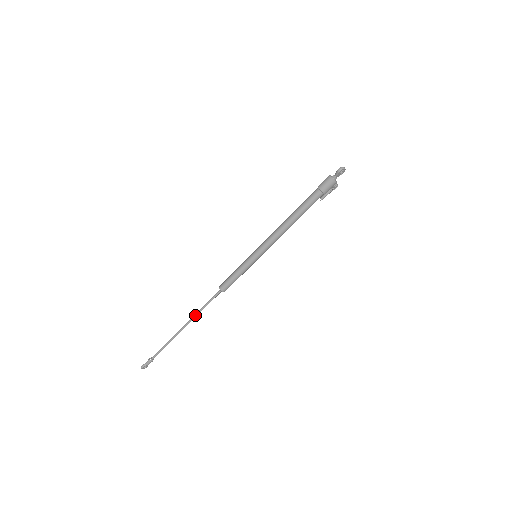
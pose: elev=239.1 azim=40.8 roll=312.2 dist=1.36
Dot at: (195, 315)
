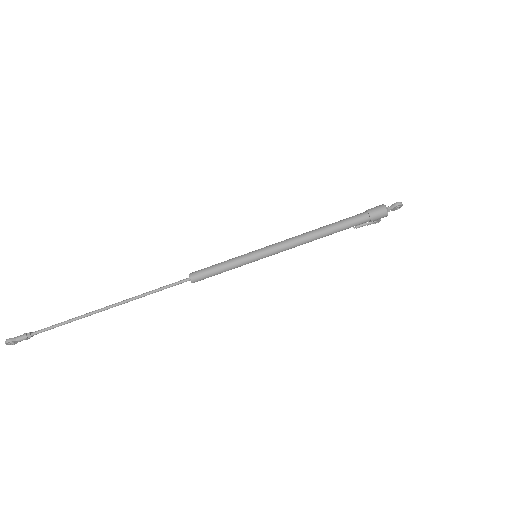
Dot at: (134, 297)
